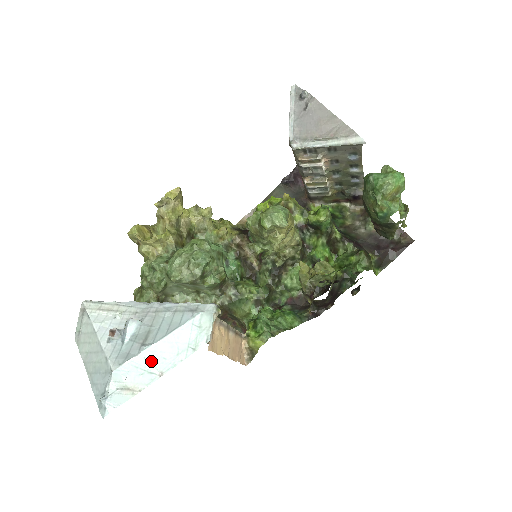
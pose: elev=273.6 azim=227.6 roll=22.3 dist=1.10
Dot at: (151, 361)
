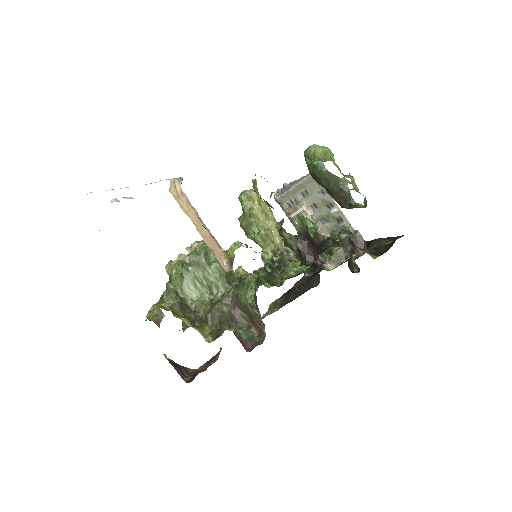
Dot at: (127, 187)
